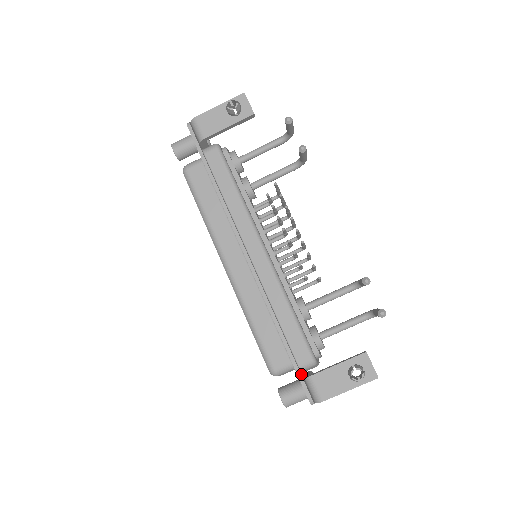
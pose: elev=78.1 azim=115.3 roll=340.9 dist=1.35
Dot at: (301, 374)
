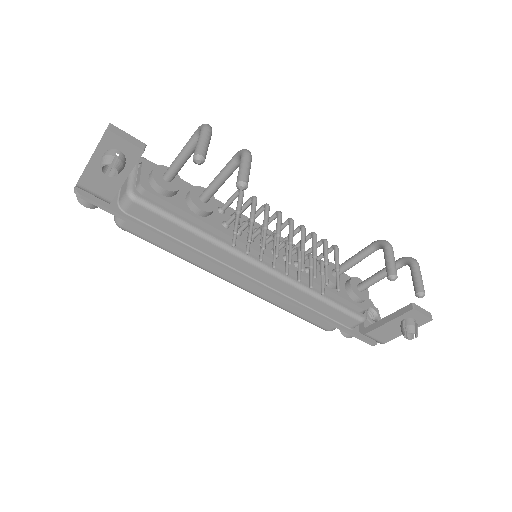
Dot at: (356, 334)
